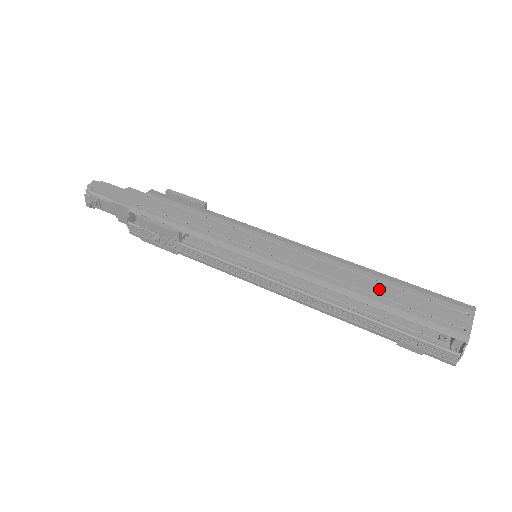
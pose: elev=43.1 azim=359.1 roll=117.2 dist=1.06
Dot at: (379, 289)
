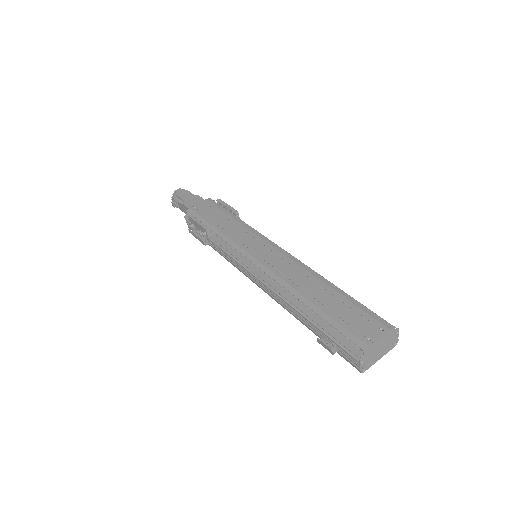
Dot at: (321, 295)
